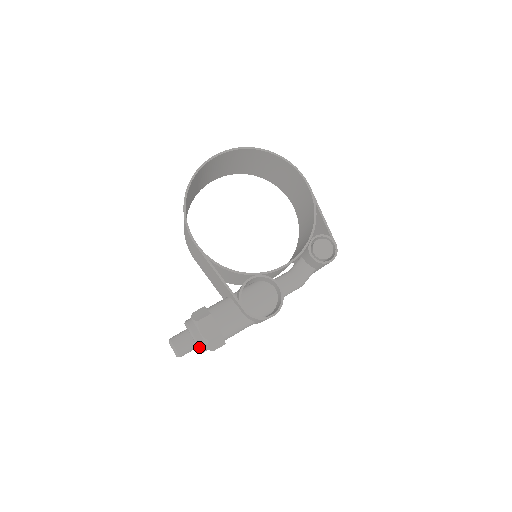
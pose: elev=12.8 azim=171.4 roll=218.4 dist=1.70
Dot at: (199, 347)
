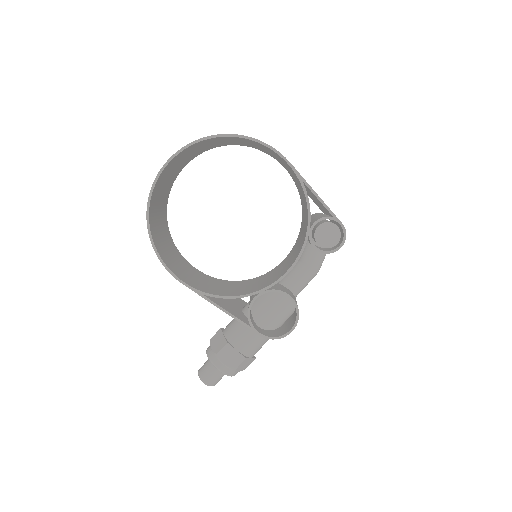
Dot at: occluded
